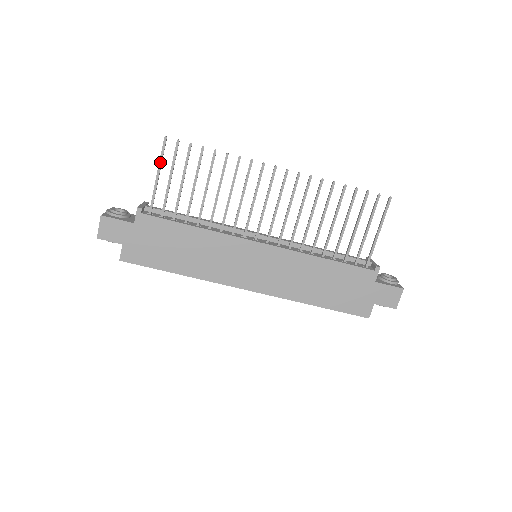
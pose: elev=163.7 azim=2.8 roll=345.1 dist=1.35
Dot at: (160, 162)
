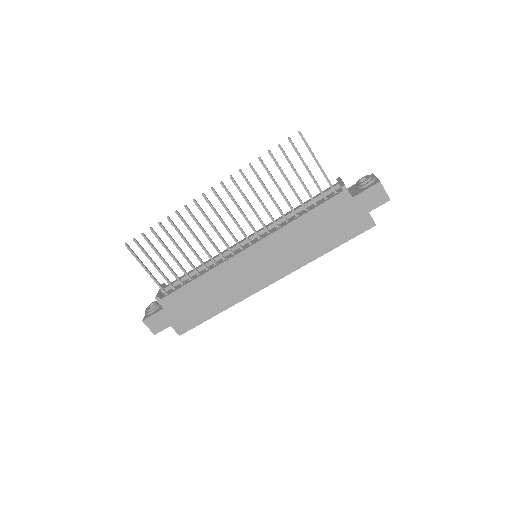
Dot at: (138, 261)
